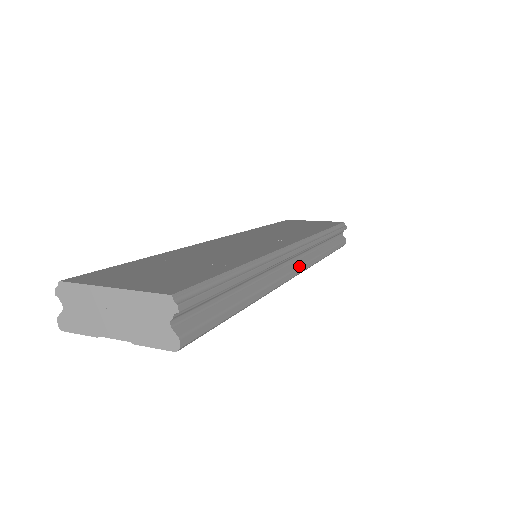
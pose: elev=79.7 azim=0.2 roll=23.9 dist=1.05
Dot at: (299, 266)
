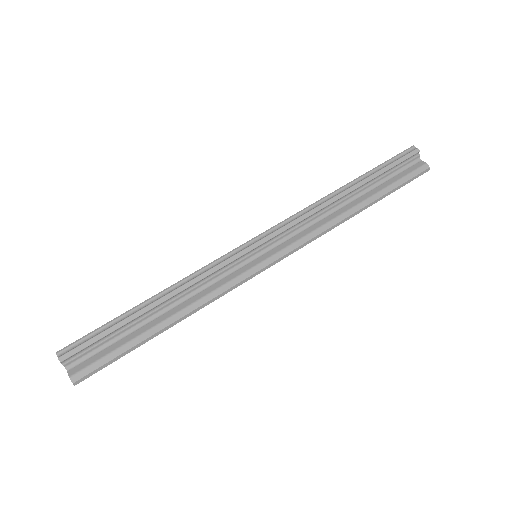
Dot at: (272, 255)
